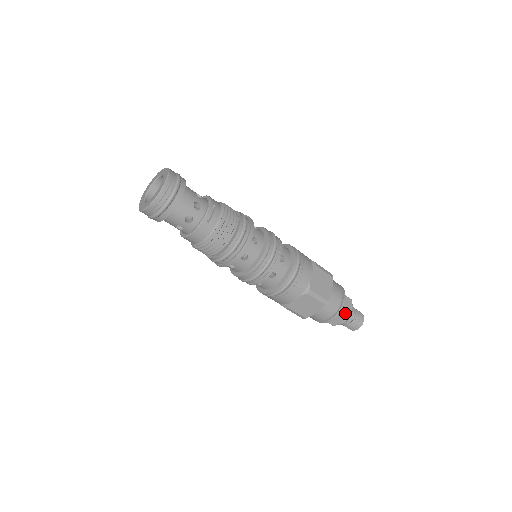
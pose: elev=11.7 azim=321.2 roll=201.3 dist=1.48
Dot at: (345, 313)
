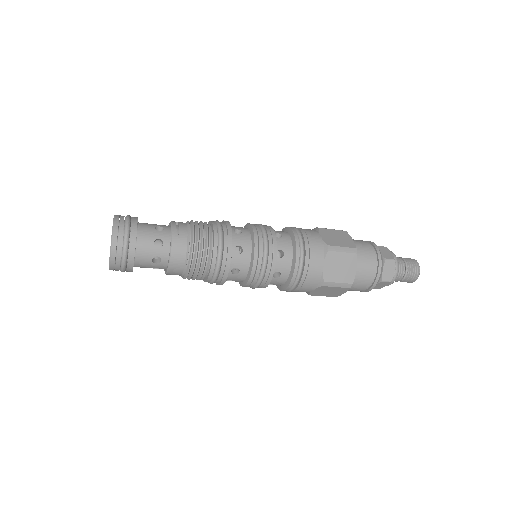
Dot at: (388, 258)
